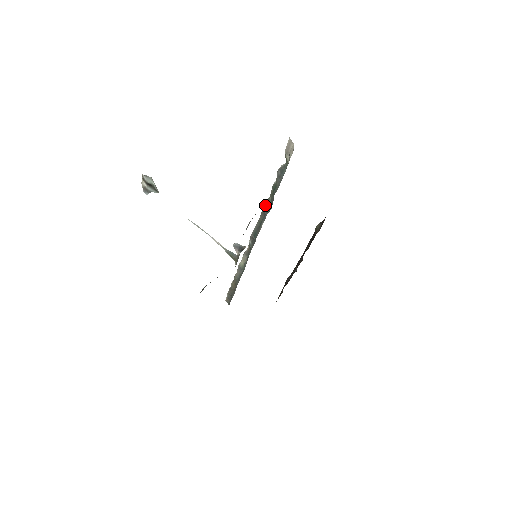
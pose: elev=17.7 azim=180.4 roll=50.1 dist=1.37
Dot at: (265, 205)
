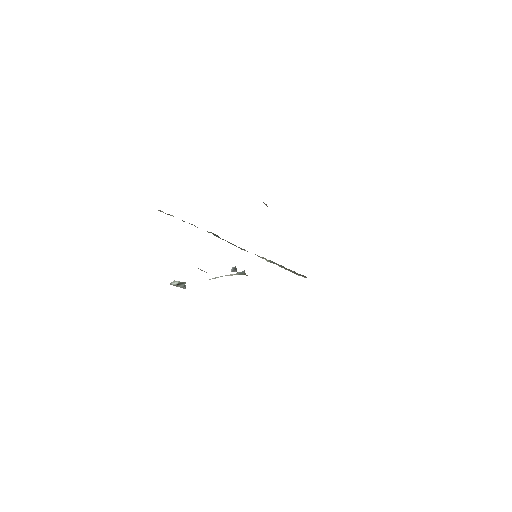
Dot at: (214, 235)
